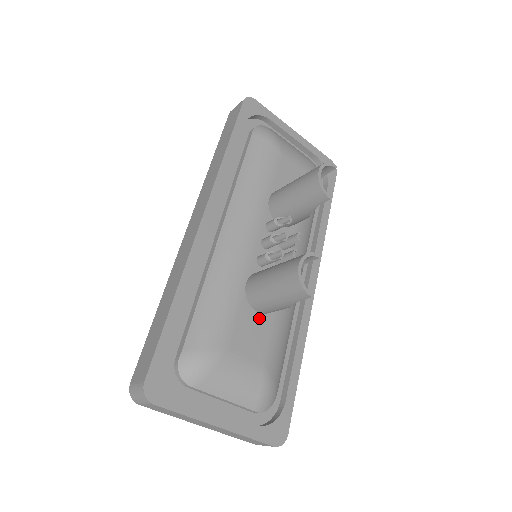
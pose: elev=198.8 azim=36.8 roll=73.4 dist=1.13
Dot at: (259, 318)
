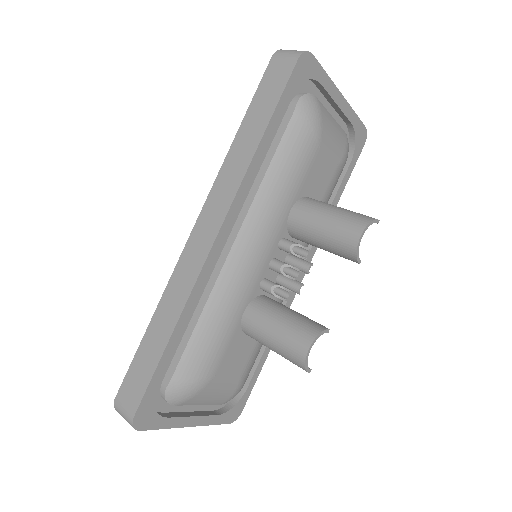
Dot at: (247, 339)
